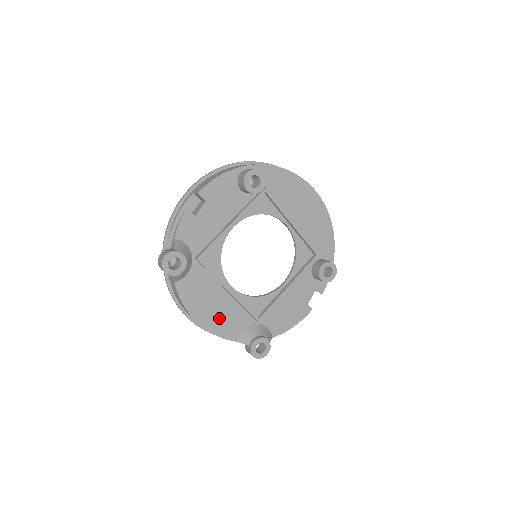
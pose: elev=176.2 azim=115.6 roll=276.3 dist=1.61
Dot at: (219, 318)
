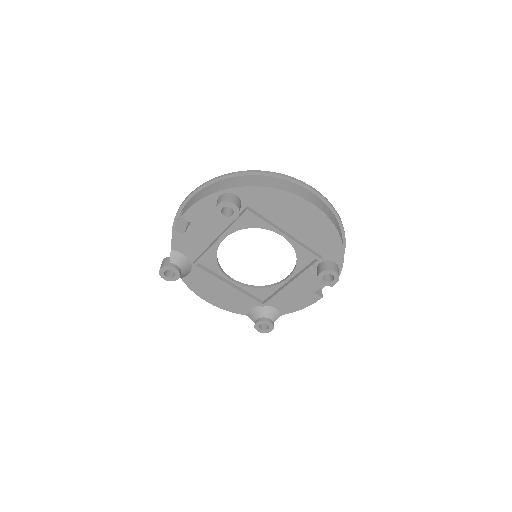
Dot at: (227, 301)
